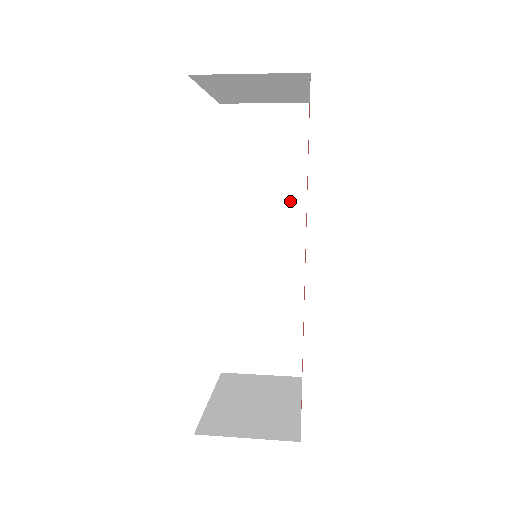
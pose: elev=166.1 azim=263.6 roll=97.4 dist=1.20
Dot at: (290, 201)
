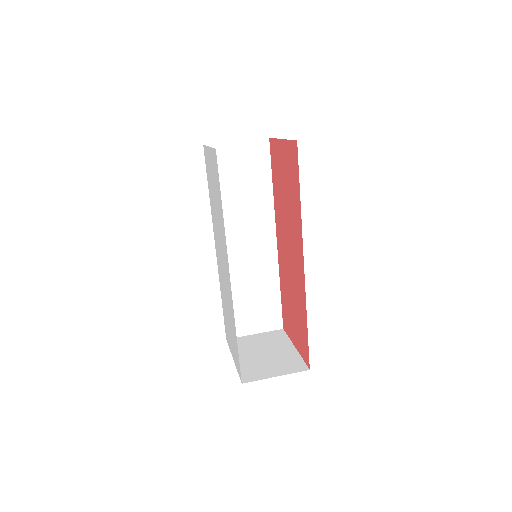
Dot at: (263, 209)
